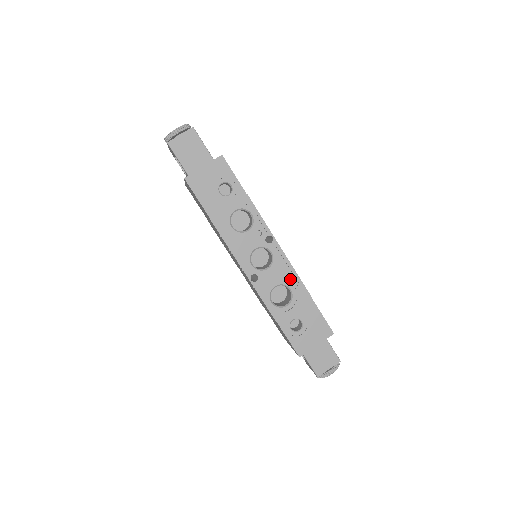
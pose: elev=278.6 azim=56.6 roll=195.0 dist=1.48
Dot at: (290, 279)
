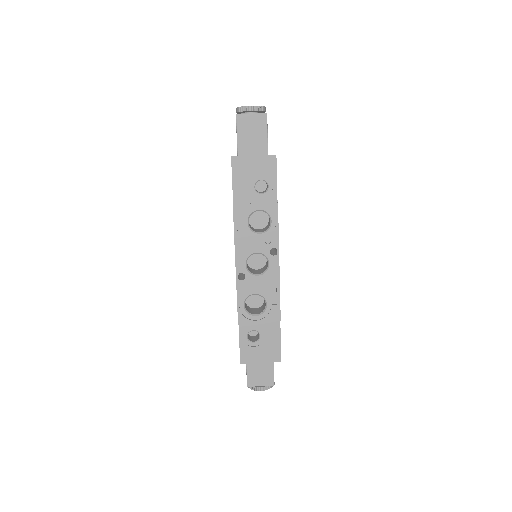
Dot at: (271, 295)
